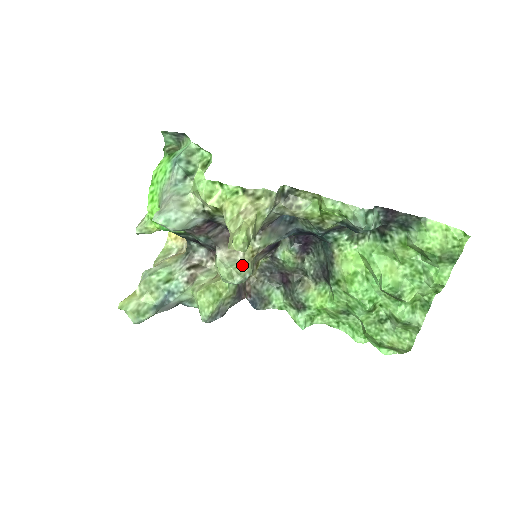
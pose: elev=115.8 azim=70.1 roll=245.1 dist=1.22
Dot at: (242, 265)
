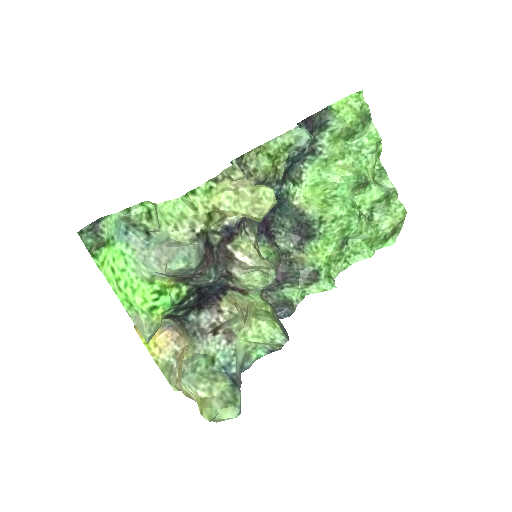
Dot at: (261, 263)
